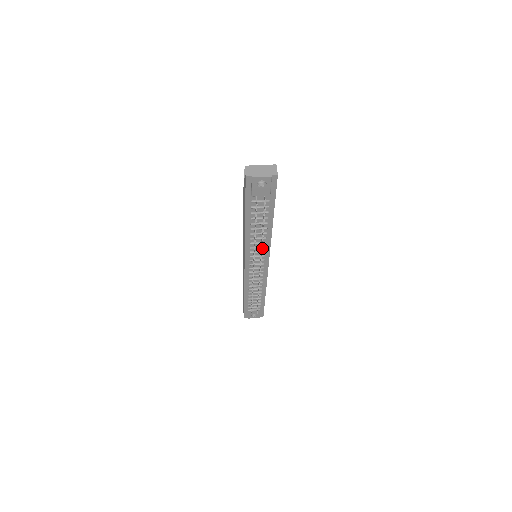
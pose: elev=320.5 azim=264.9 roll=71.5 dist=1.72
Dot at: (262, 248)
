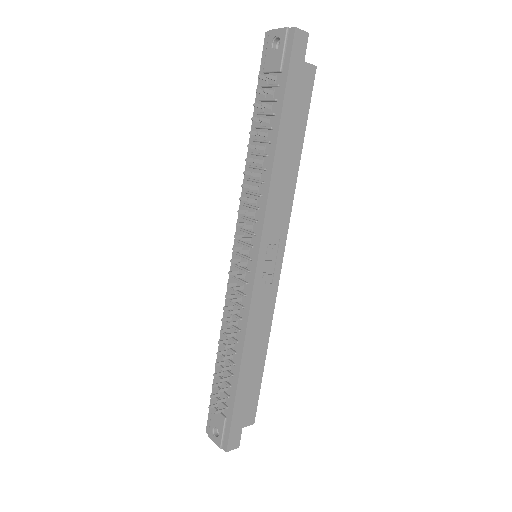
Dot at: (257, 213)
